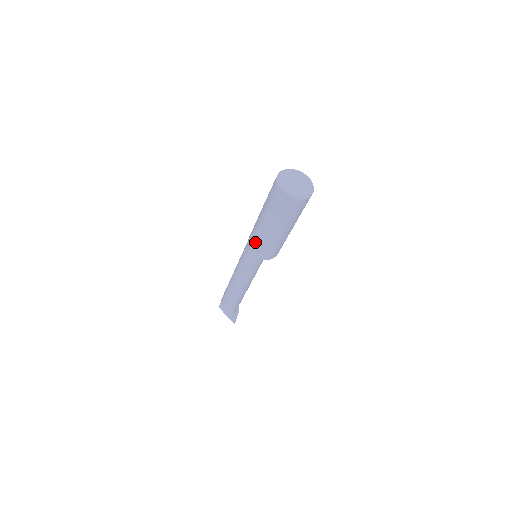
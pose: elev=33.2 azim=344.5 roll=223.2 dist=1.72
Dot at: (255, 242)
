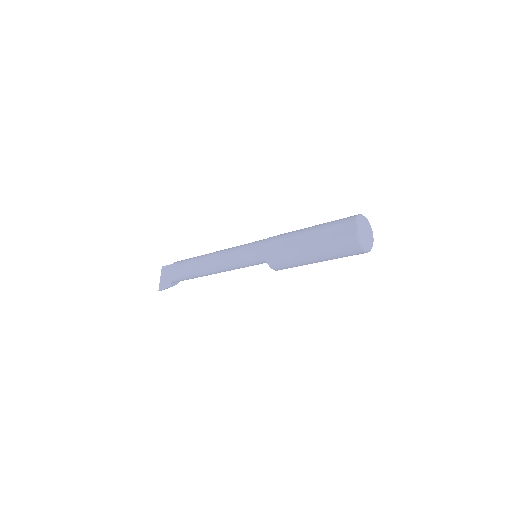
Dot at: (279, 242)
